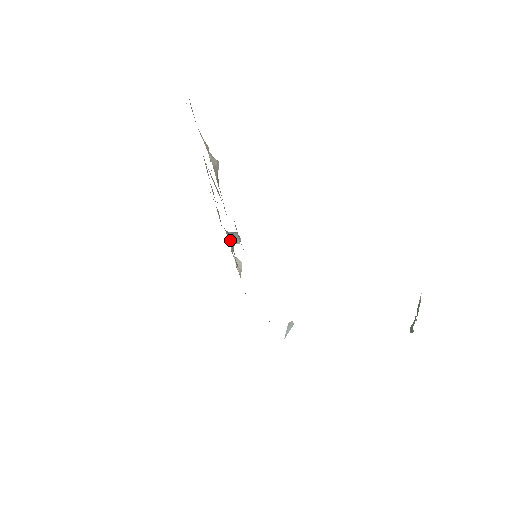
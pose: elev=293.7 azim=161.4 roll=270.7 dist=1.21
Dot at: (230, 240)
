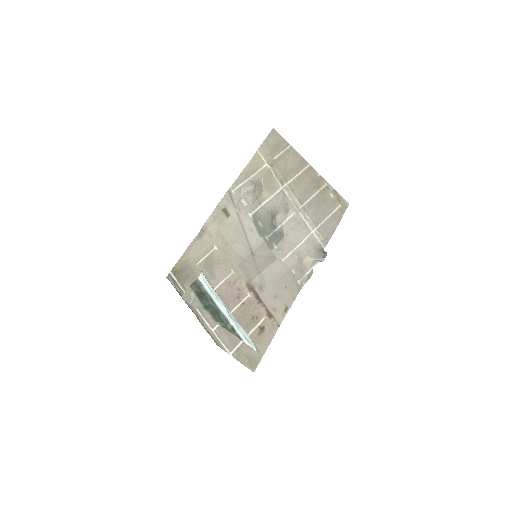
Dot at: (309, 255)
